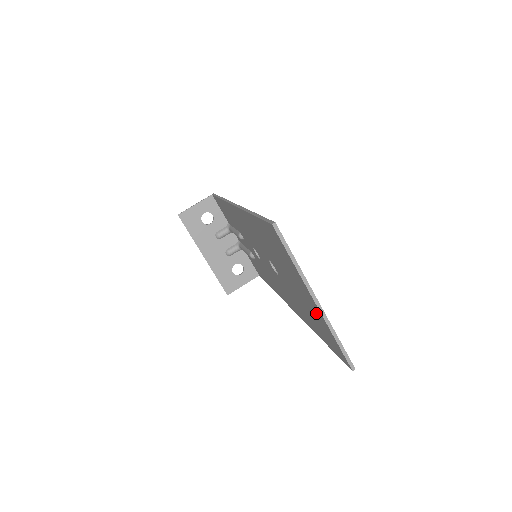
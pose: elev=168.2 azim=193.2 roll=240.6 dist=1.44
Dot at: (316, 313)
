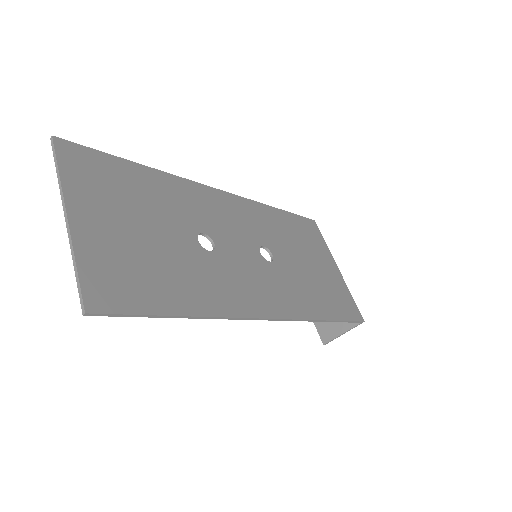
Dot at: (98, 245)
